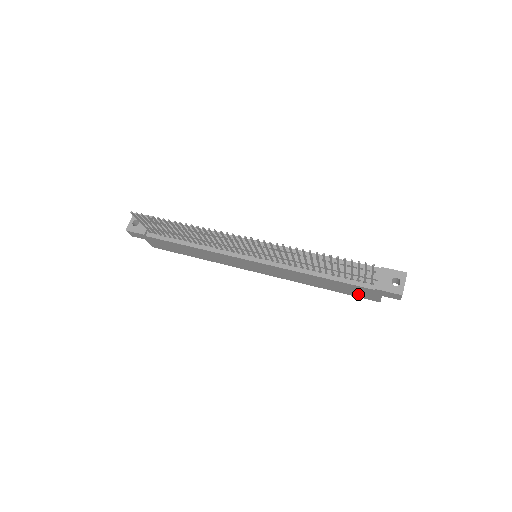
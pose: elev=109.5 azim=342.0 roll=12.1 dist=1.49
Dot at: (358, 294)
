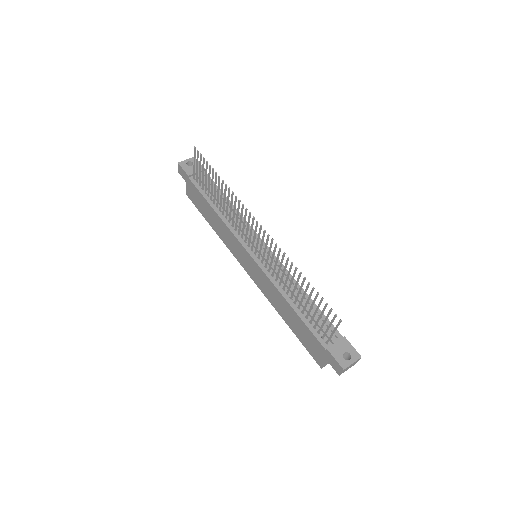
Dot at: (309, 347)
